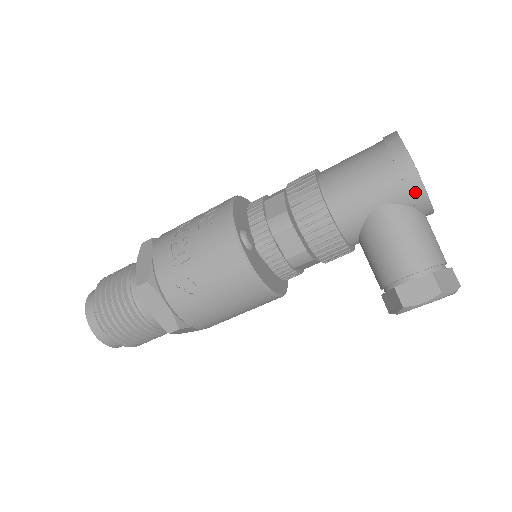
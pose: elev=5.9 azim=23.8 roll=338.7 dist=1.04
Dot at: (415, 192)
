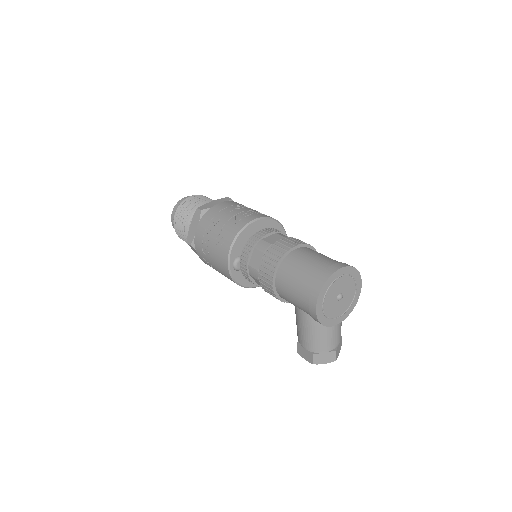
Dot at: (317, 321)
